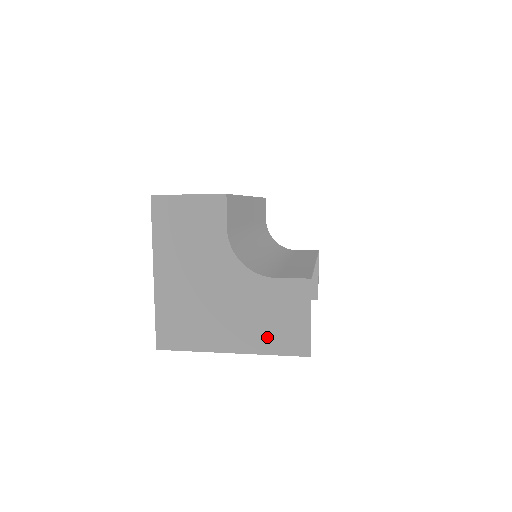
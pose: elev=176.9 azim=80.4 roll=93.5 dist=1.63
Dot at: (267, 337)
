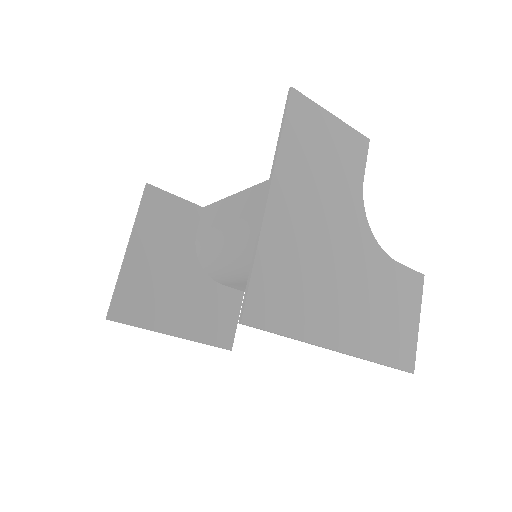
Dot at: (380, 337)
